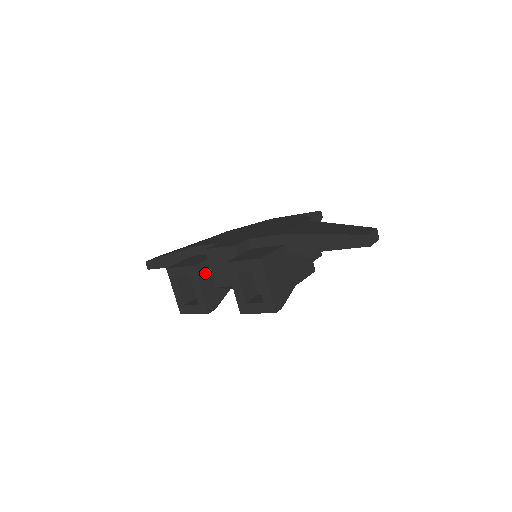
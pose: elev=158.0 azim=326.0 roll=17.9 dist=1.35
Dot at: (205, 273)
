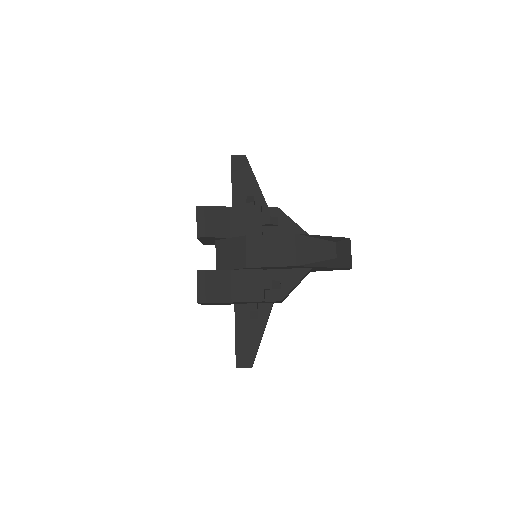
Dot at: occluded
